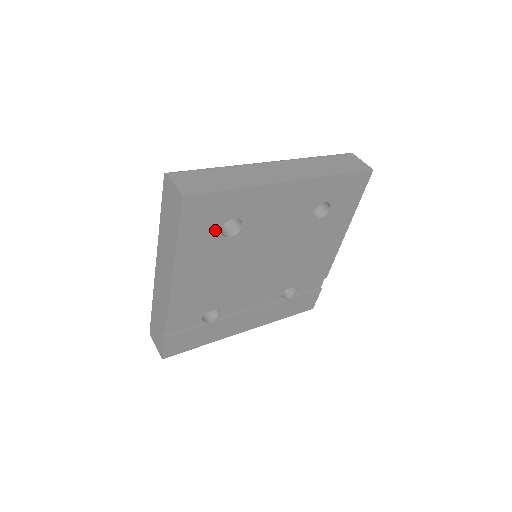
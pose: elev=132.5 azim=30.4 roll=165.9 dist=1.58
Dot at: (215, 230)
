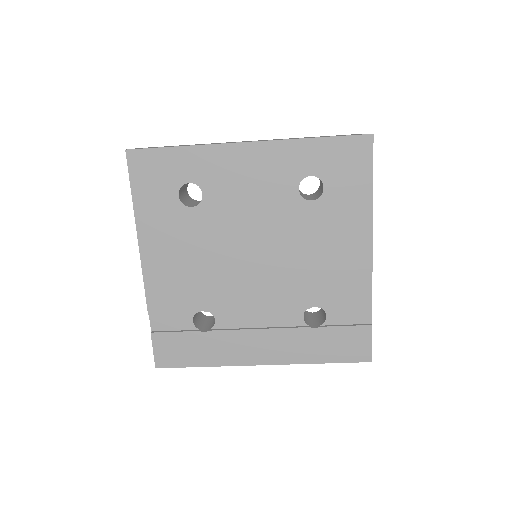
Dot at: (171, 195)
